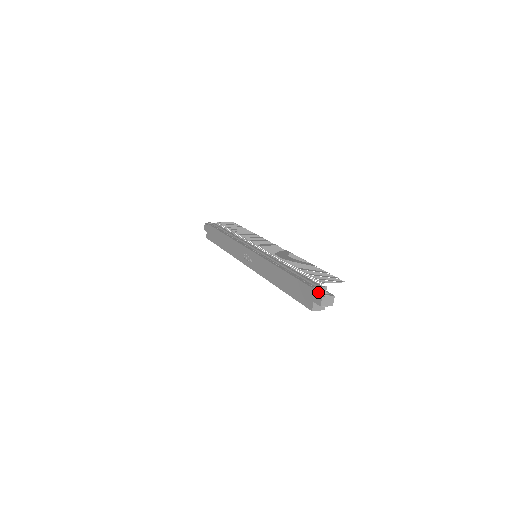
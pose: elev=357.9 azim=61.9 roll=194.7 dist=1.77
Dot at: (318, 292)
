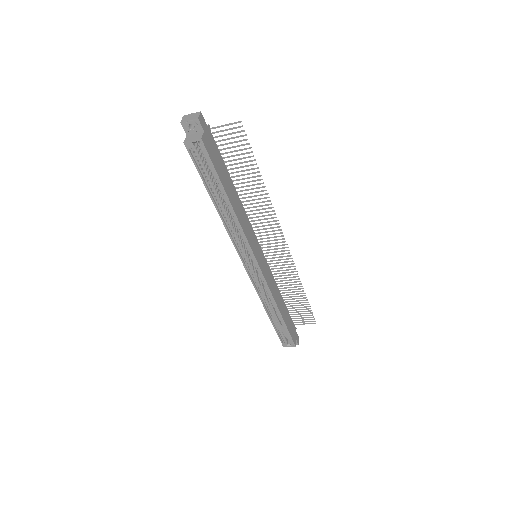
Dot at: occluded
